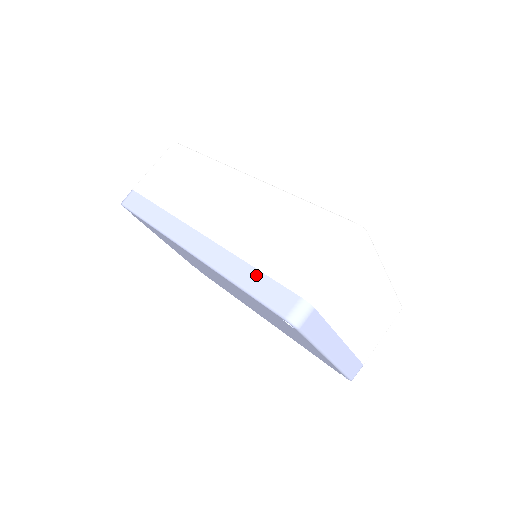
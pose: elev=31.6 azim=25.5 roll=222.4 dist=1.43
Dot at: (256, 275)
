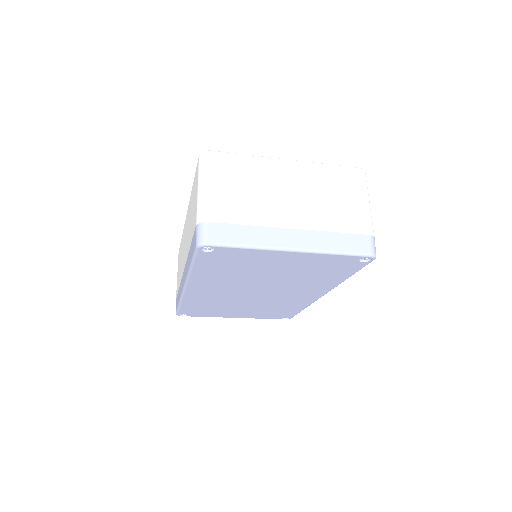
Dot at: (190, 250)
